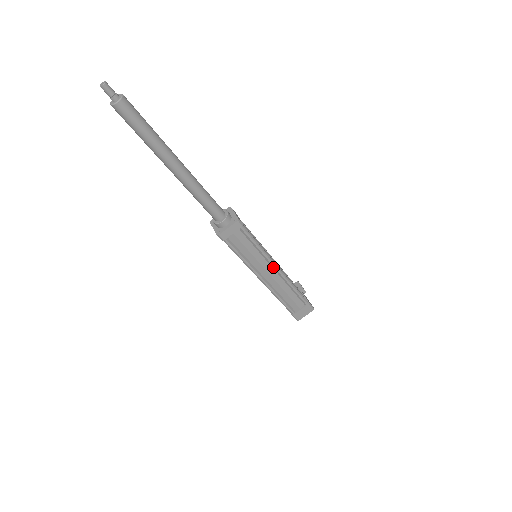
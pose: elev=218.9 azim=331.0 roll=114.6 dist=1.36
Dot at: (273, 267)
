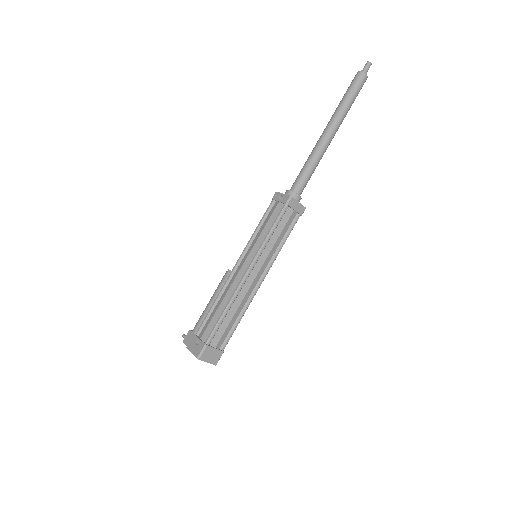
Dot at: (263, 276)
